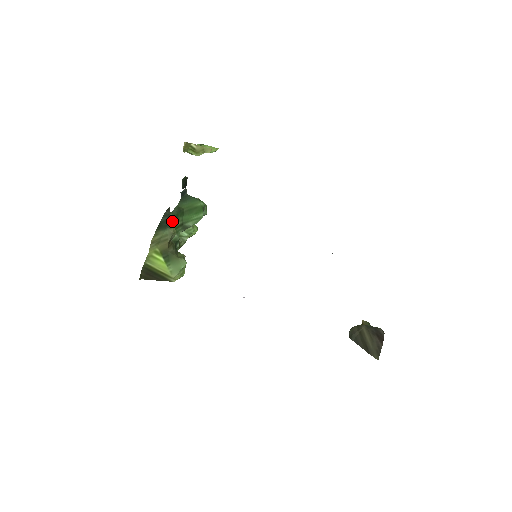
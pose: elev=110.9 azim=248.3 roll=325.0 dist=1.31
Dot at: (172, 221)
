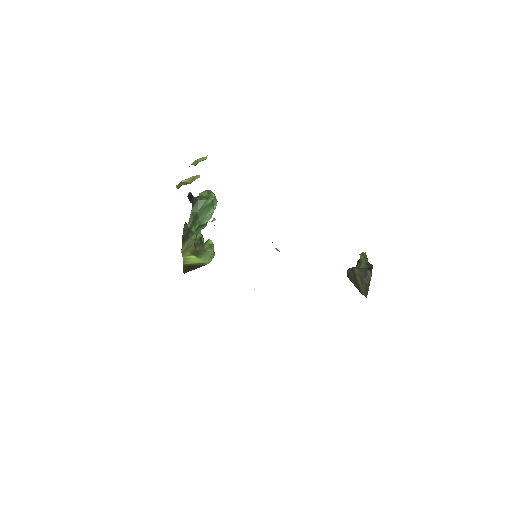
Dot at: (191, 228)
